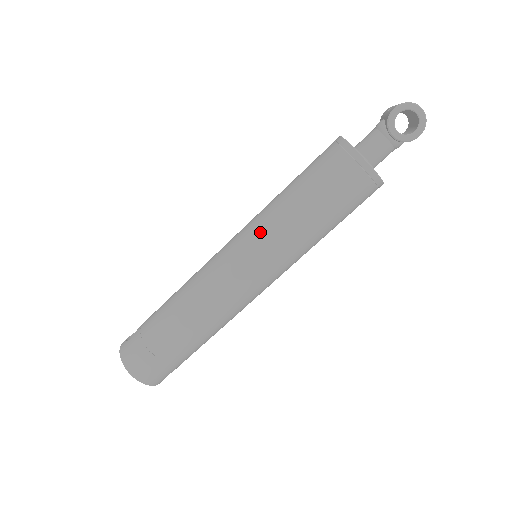
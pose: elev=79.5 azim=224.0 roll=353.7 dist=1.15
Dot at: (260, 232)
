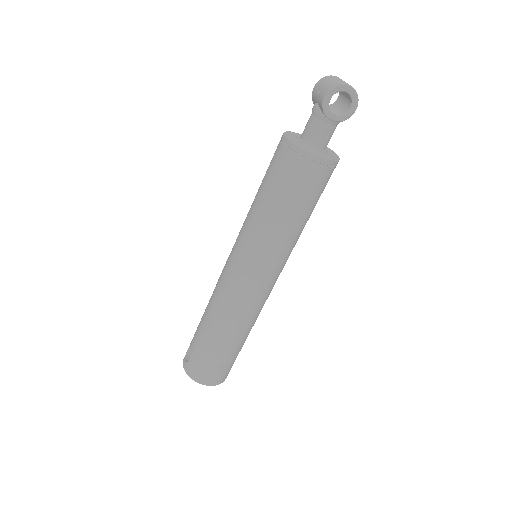
Dot at: (255, 248)
